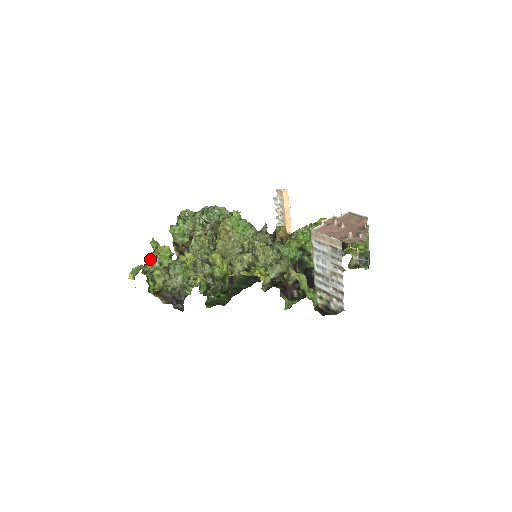
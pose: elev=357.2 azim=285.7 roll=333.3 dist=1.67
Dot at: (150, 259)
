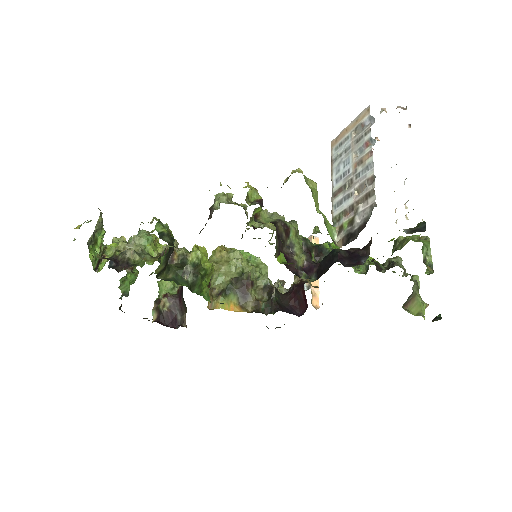
Dot at: (114, 238)
